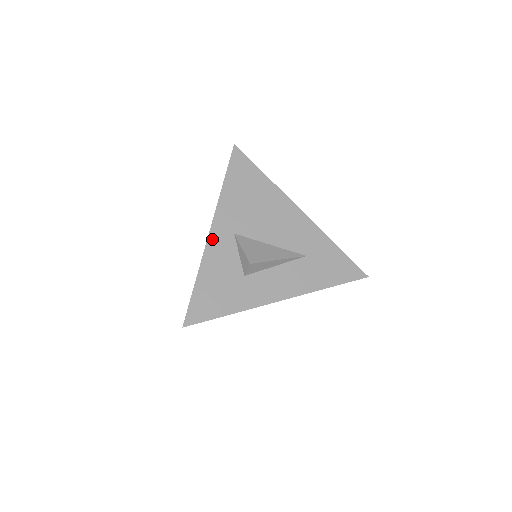
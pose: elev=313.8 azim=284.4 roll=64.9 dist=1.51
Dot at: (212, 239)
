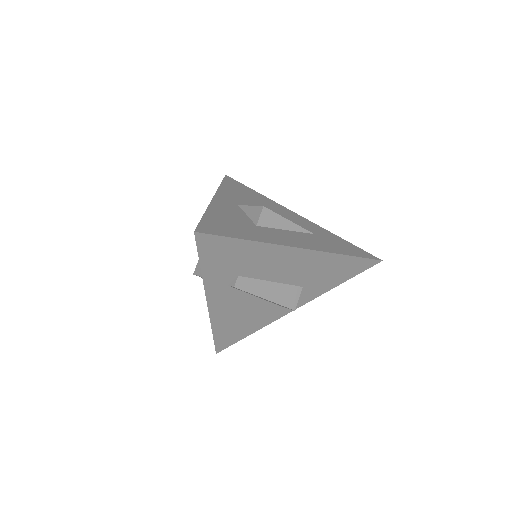
Dot at: (217, 201)
